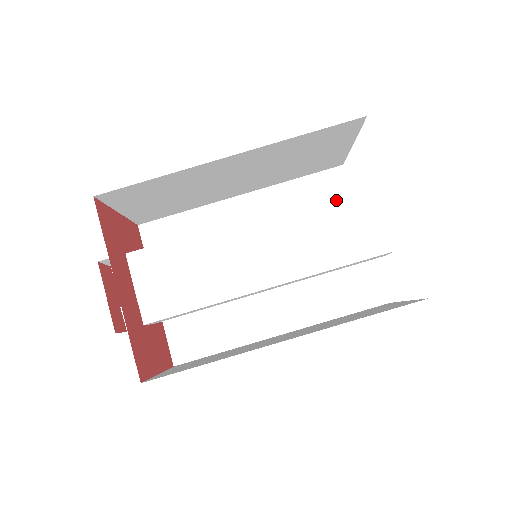
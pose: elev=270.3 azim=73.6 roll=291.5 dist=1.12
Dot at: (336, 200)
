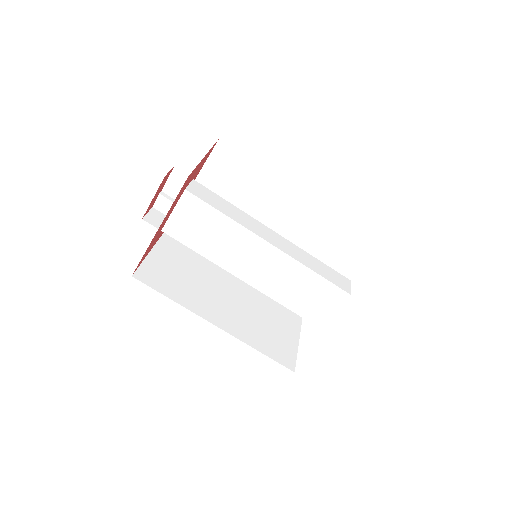
Dot at: (324, 284)
